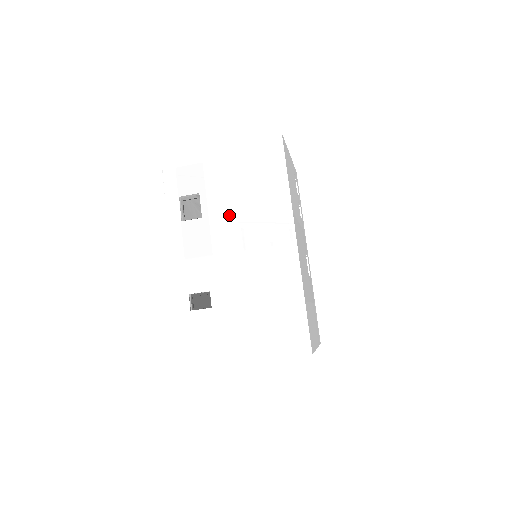
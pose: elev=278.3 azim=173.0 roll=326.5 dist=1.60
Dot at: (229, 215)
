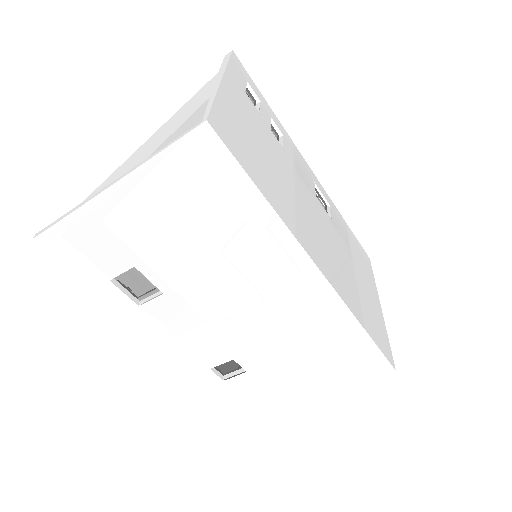
Dot at: (200, 277)
